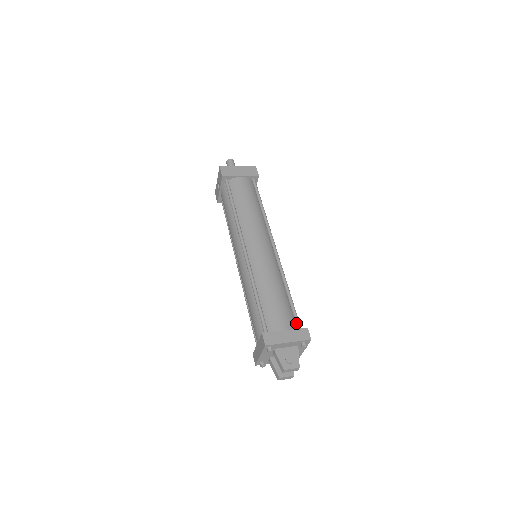
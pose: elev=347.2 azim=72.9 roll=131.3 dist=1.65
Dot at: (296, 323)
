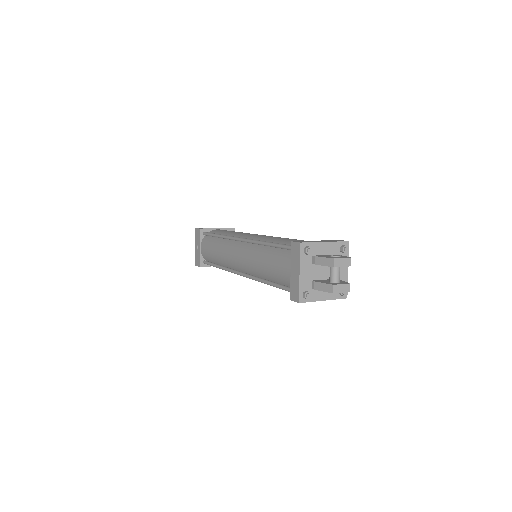
Dot at: occluded
